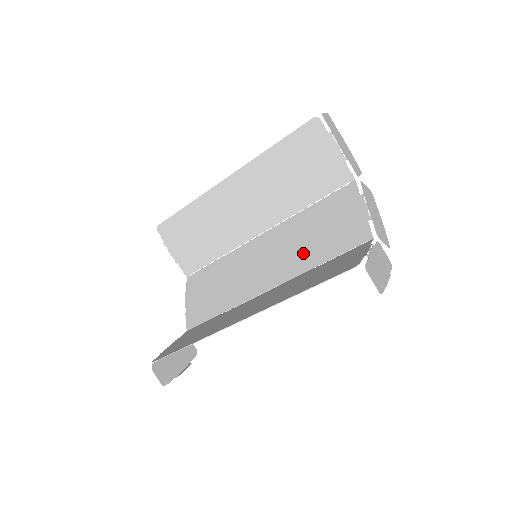
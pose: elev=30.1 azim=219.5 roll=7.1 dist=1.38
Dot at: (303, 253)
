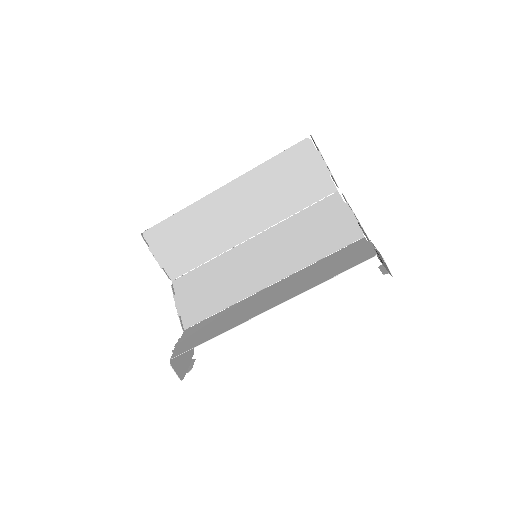
Dot at: (300, 252)
